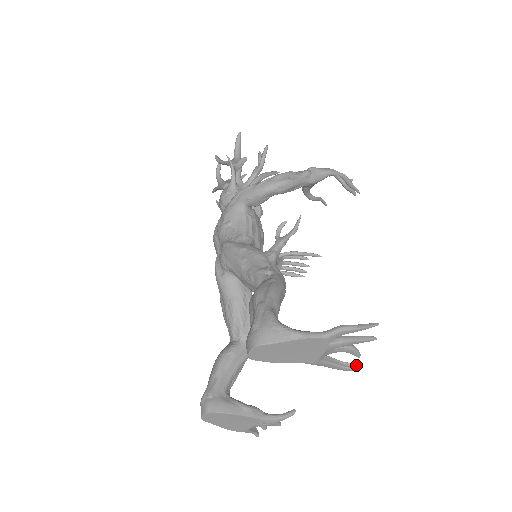
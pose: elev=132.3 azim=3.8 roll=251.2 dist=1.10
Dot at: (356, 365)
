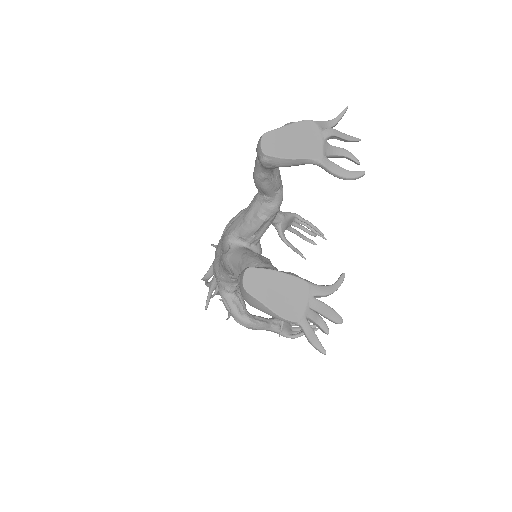
Dot at: (362, 172)
